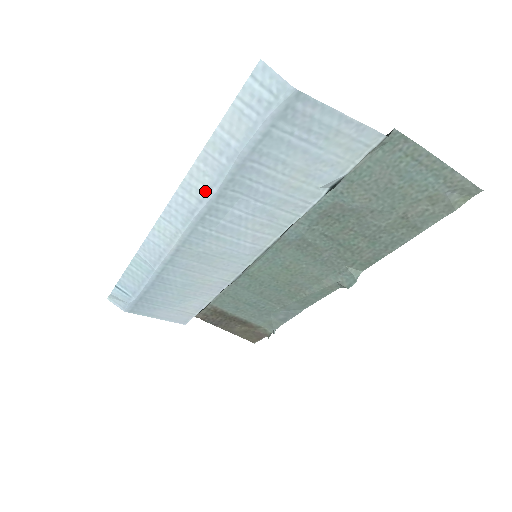
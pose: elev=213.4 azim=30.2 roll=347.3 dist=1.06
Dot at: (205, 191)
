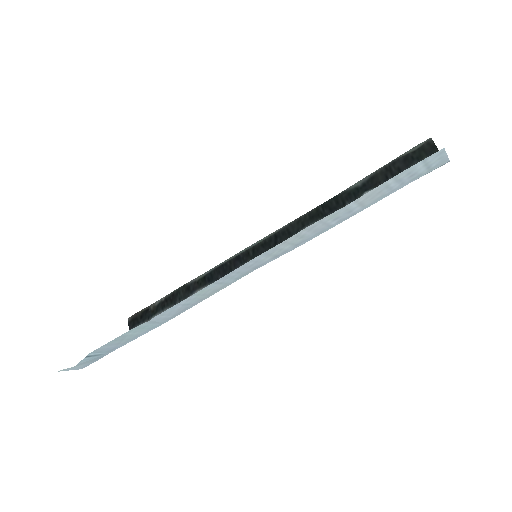
Dot at: (289, 248)
